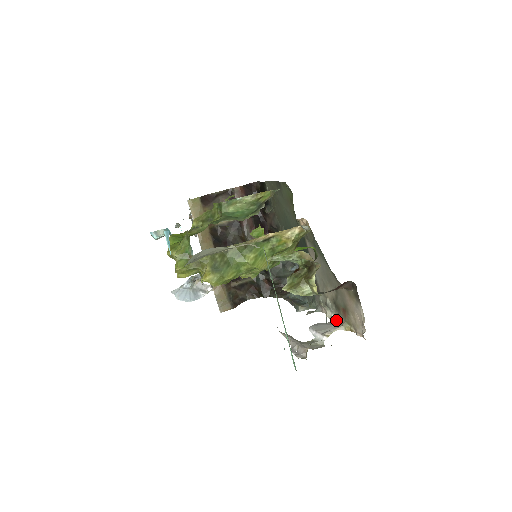
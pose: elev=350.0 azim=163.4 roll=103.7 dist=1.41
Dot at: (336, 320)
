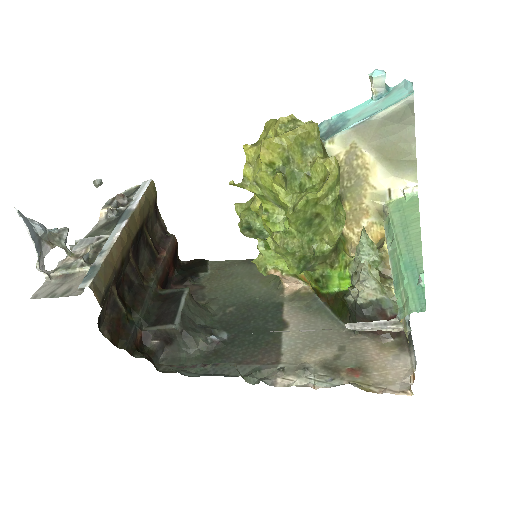
Dot at: (321, 387)
